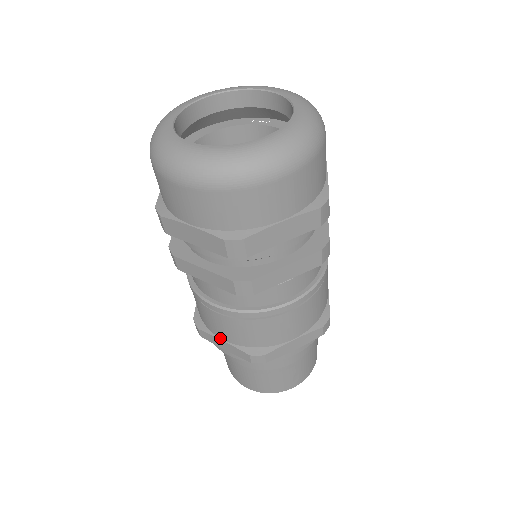
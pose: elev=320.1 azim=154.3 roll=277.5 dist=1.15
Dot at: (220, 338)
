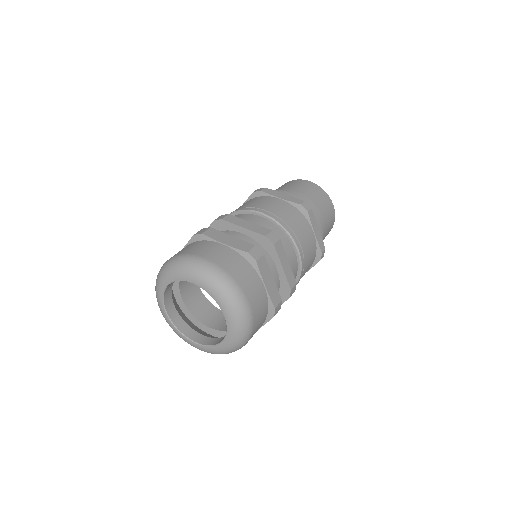
Dot at: occluded
